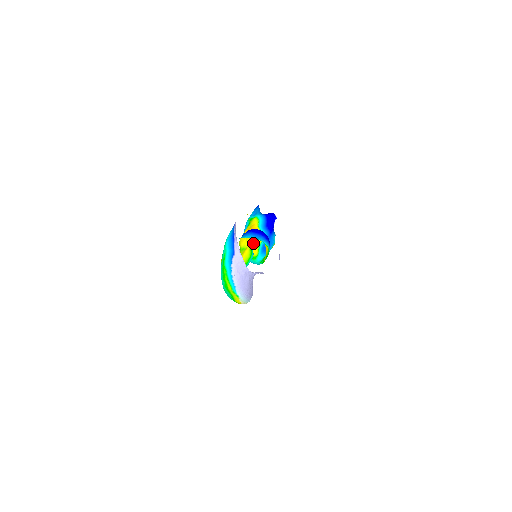
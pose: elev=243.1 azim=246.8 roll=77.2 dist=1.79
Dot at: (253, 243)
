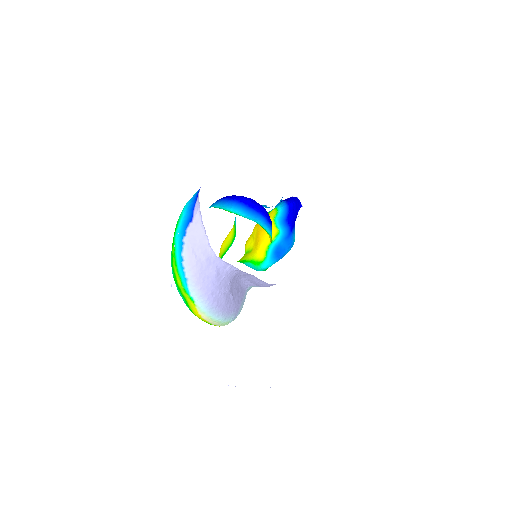
Dot at: (260, 241)
